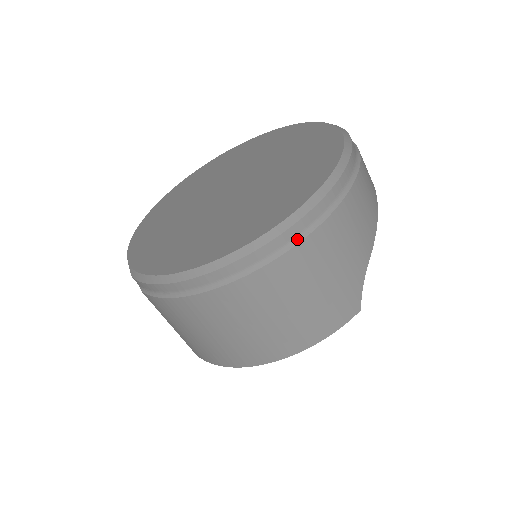
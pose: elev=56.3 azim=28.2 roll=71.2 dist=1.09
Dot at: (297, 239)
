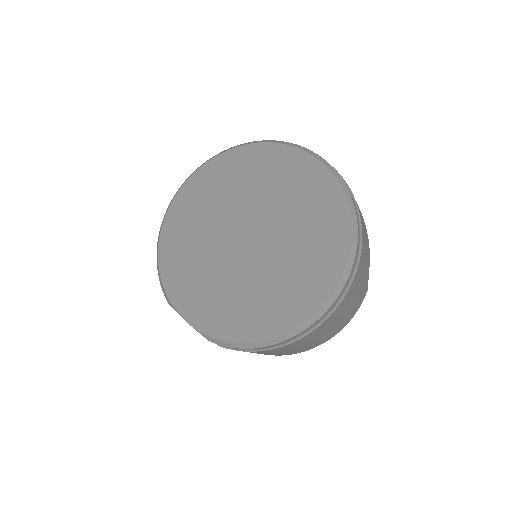
Dot at: (346, 289)
